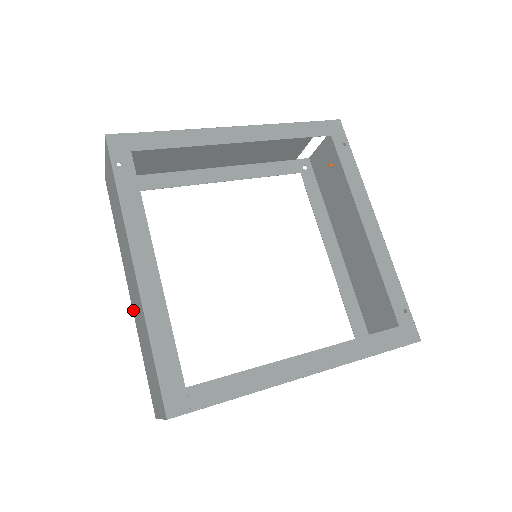
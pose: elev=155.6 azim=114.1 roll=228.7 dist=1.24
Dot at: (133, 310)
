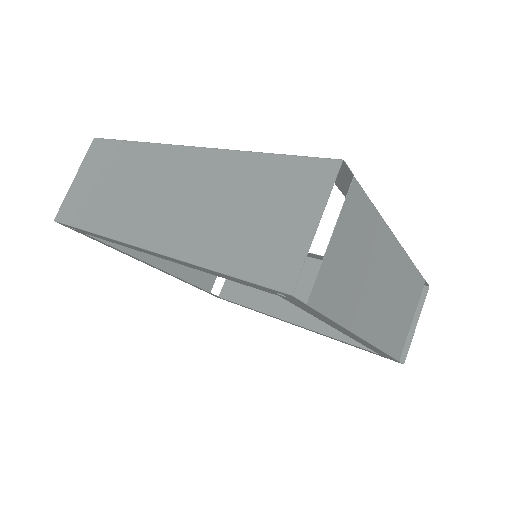
Dot at: (169, 246)
